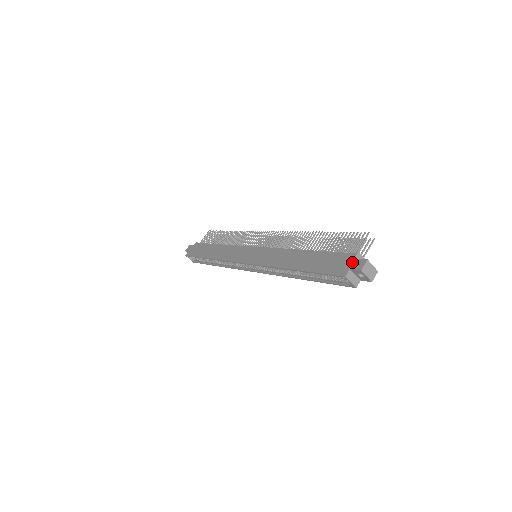
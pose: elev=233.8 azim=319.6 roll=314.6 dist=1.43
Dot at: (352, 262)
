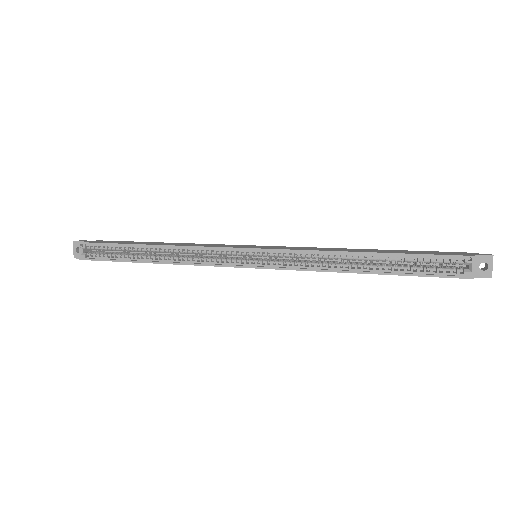
Dot at: (469, 253)
